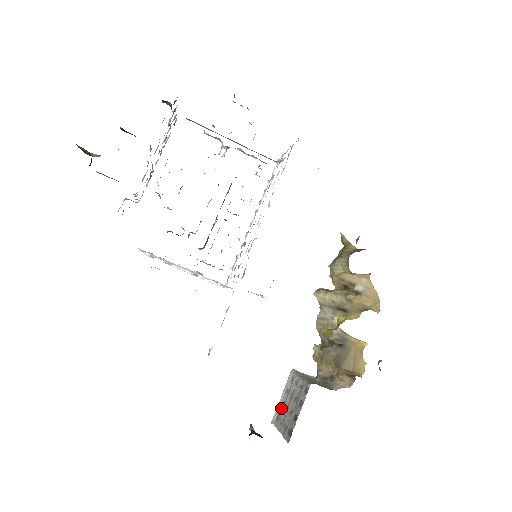
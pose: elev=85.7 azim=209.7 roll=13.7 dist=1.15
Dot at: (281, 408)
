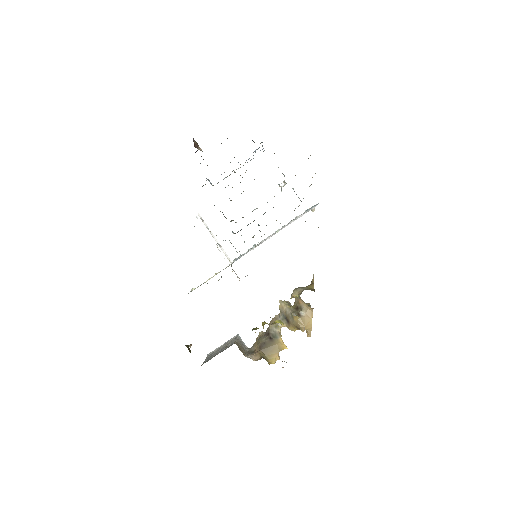
Dot at: occluded
